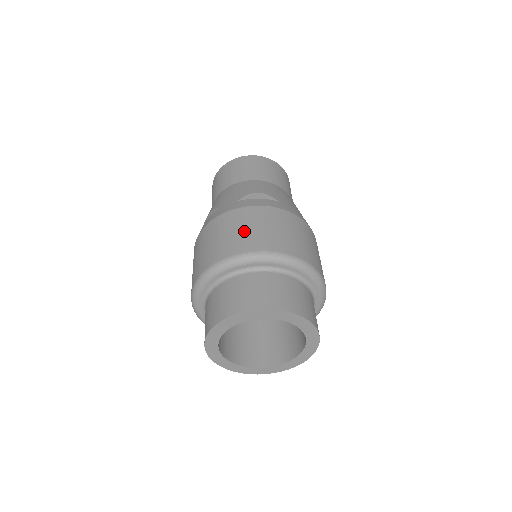
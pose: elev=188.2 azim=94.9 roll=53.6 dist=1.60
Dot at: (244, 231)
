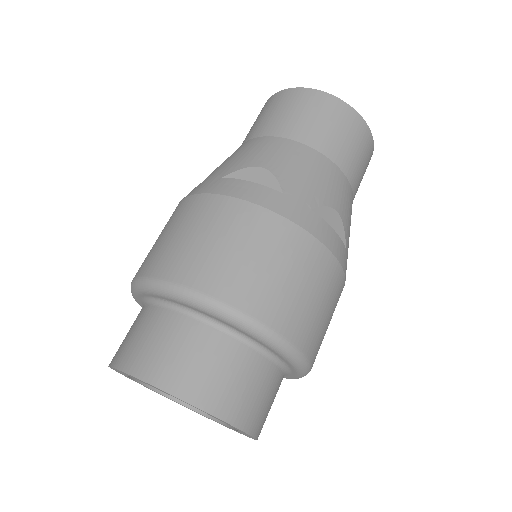
Dot at: (187, 240)
